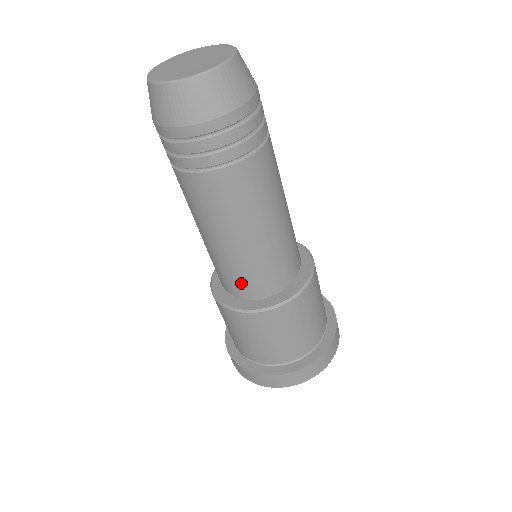
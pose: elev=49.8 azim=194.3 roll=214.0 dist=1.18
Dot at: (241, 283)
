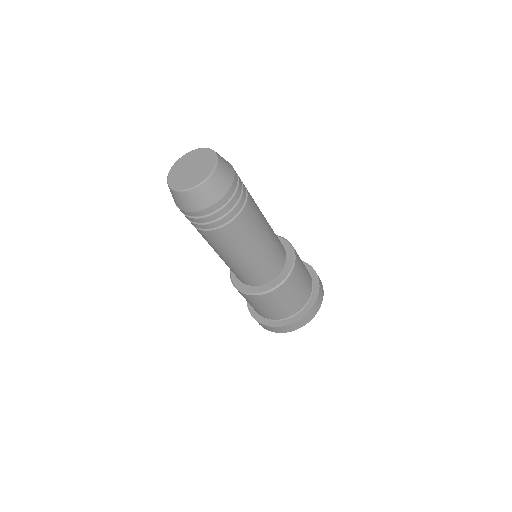
Dot at: (272, 268)
